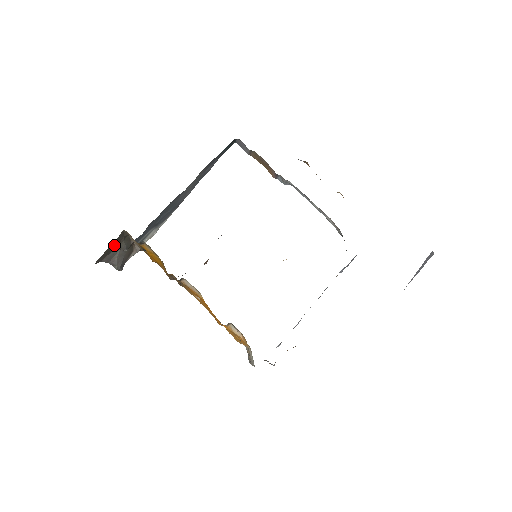
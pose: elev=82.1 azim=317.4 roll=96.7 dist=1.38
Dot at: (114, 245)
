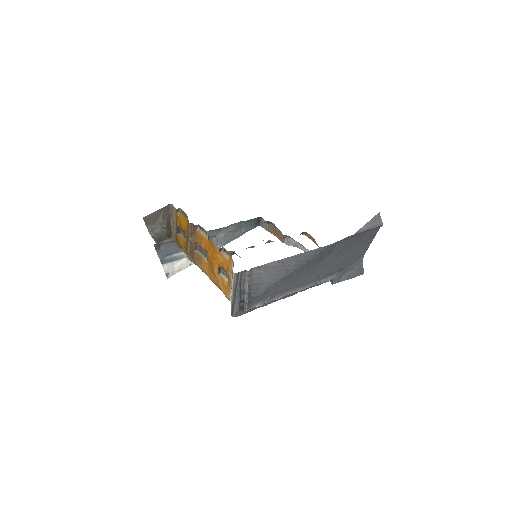
Dot at: (160, 216)
